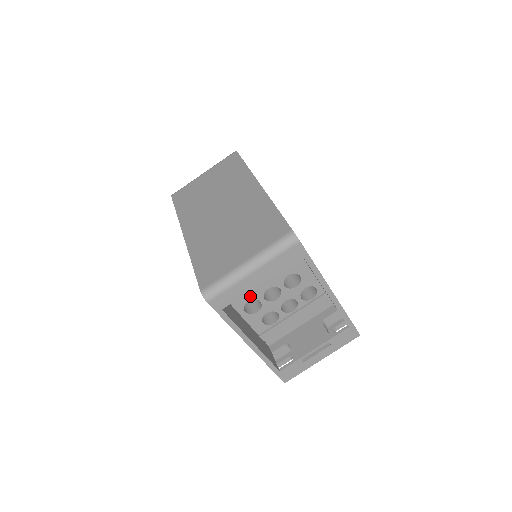
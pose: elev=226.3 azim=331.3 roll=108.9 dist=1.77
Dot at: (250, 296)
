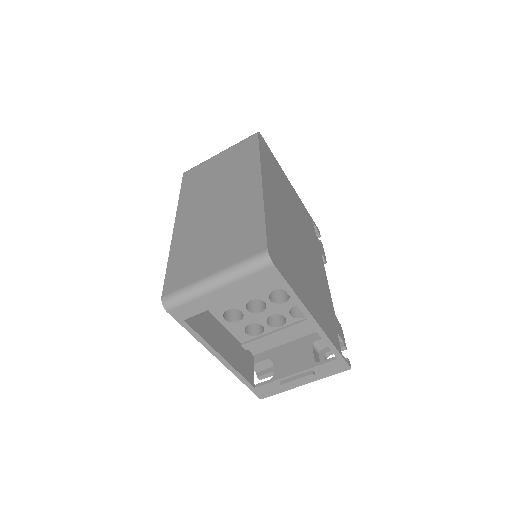
Dot at: (230, 305)
